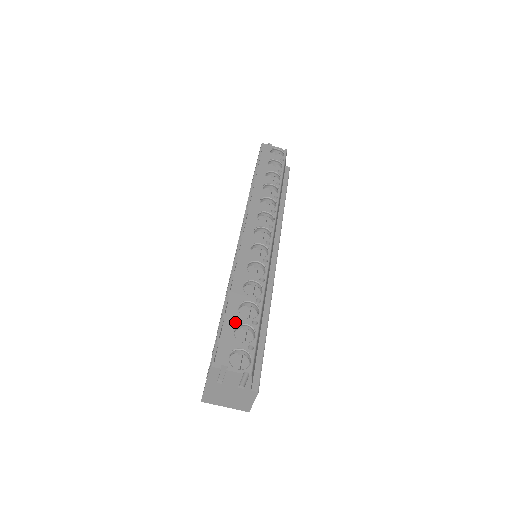
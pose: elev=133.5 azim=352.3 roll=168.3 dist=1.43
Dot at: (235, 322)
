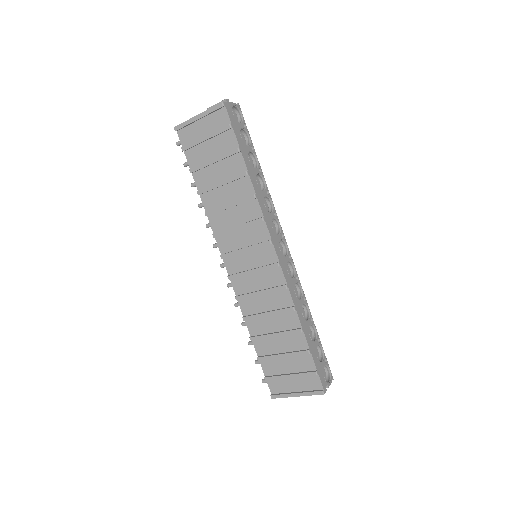
Dot at: (315, 350)
